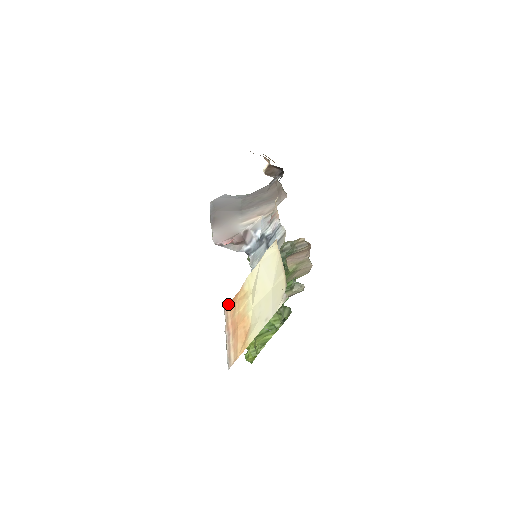
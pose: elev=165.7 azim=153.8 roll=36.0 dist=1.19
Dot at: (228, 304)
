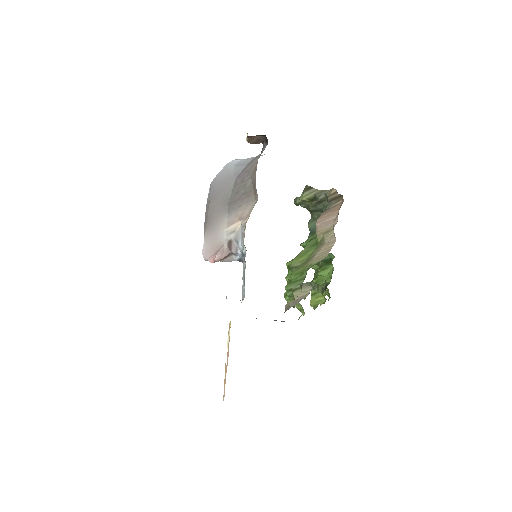
Dot at: occluded
